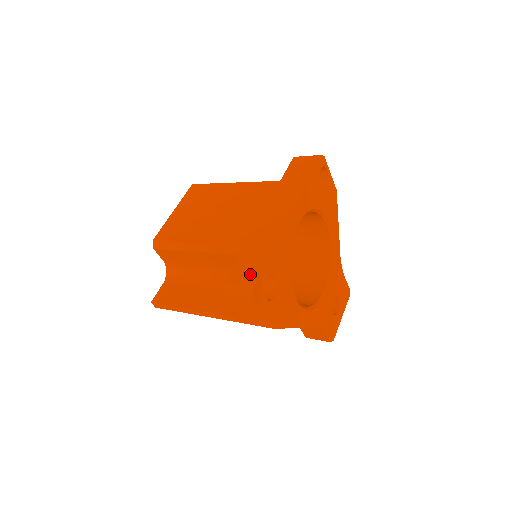
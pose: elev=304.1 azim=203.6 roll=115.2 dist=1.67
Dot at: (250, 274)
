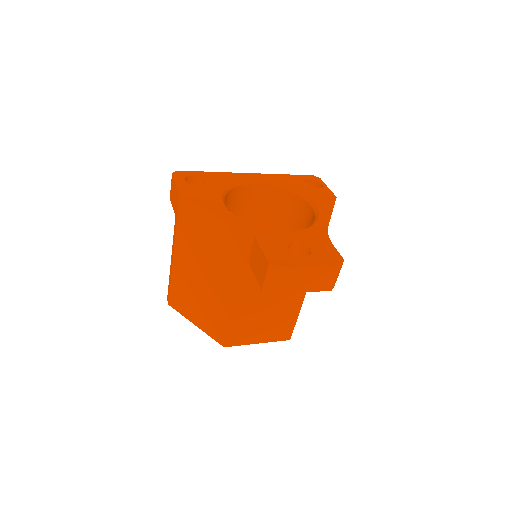
Dot at: occluded
